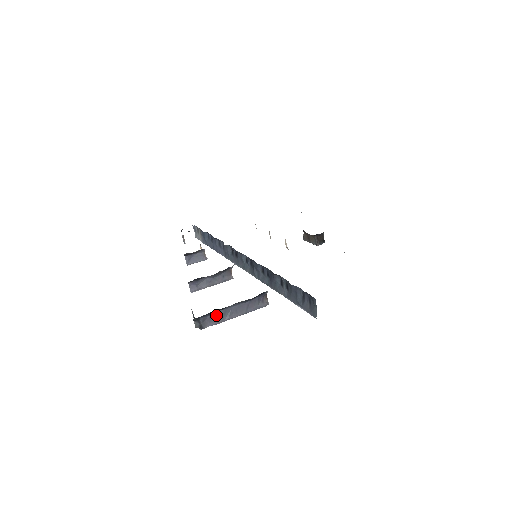
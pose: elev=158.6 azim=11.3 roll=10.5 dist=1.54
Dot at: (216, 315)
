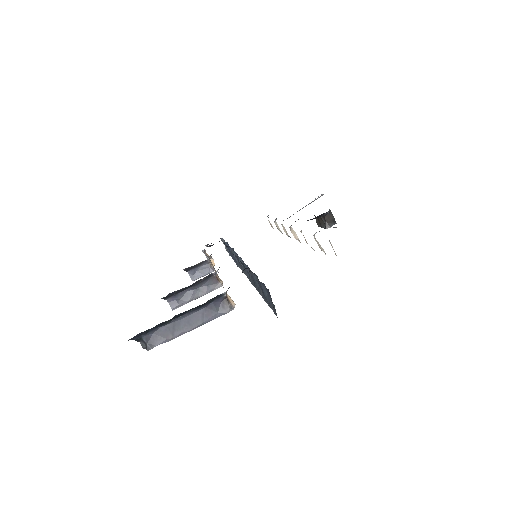
Dot at: (162, 331)
